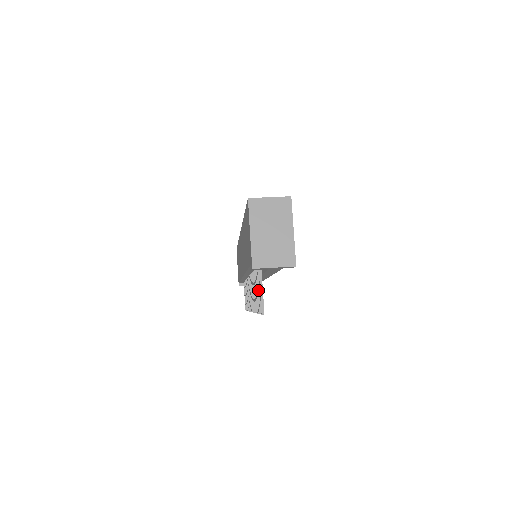
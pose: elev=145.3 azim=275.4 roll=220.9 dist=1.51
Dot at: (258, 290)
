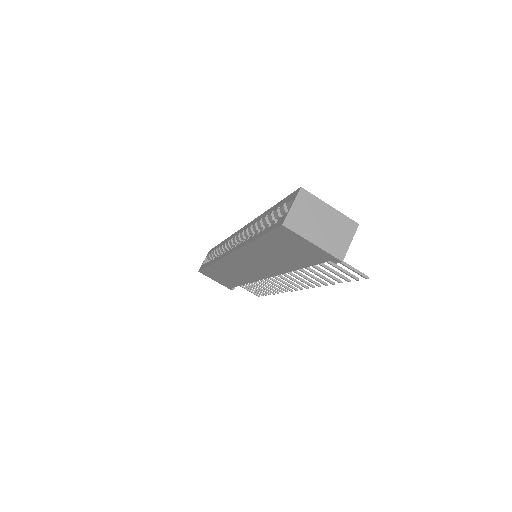
Dot at: occluded
